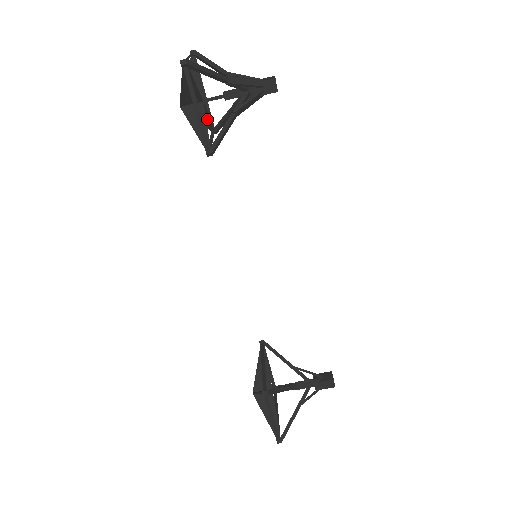
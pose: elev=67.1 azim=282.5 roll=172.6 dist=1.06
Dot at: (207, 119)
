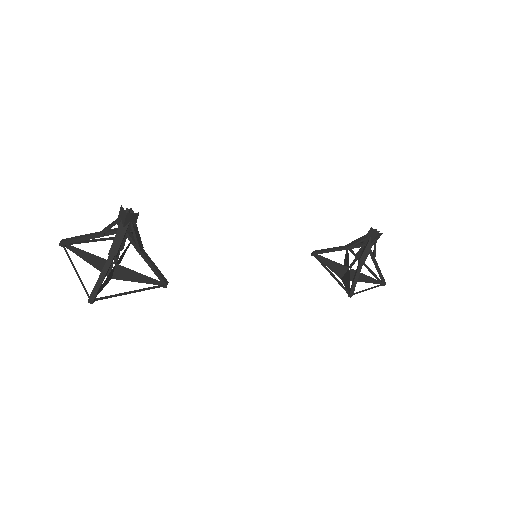
Dot at: (126, 249)
